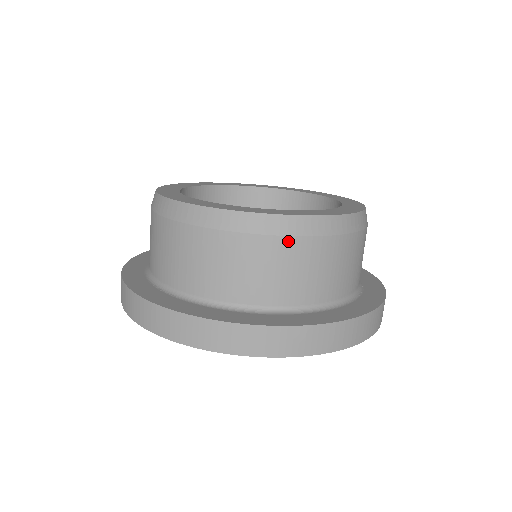
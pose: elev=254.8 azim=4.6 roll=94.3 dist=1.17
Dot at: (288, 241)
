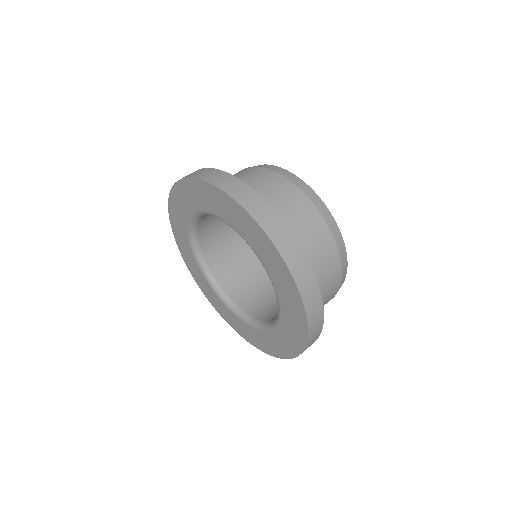
Dot at: (339, 264)
